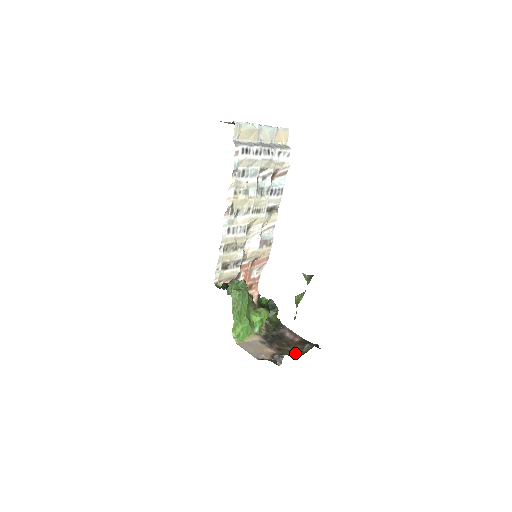
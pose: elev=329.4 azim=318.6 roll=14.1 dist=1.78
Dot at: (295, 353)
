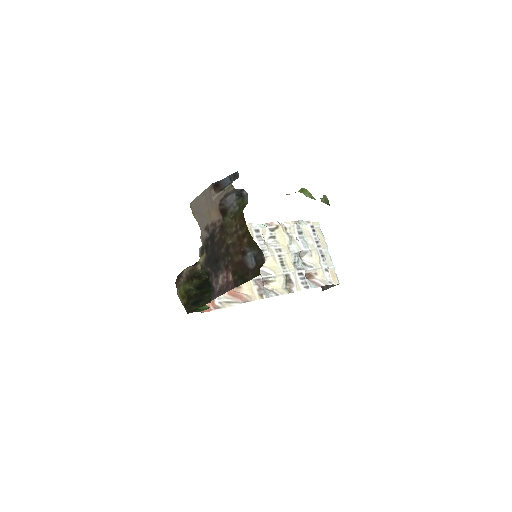
Dot at: (238, 234)
